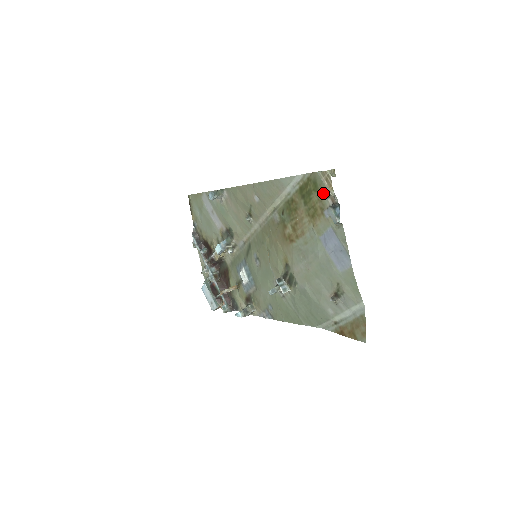
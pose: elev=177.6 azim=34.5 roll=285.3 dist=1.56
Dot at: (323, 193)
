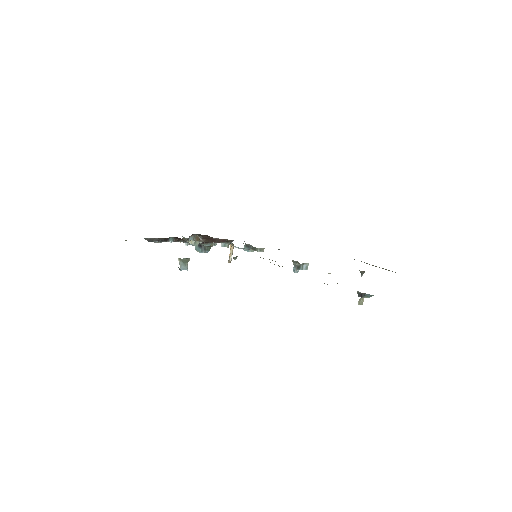
Dot at: occluded
